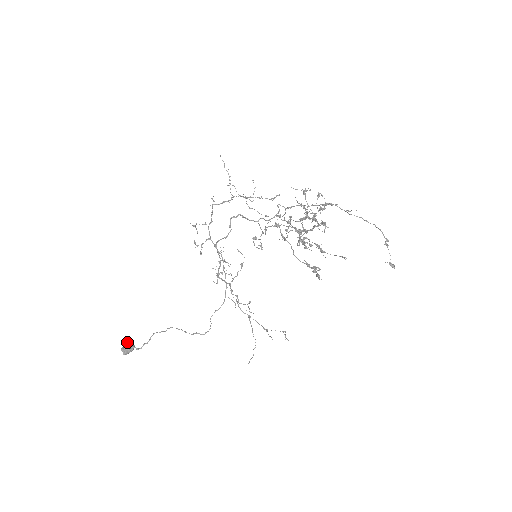
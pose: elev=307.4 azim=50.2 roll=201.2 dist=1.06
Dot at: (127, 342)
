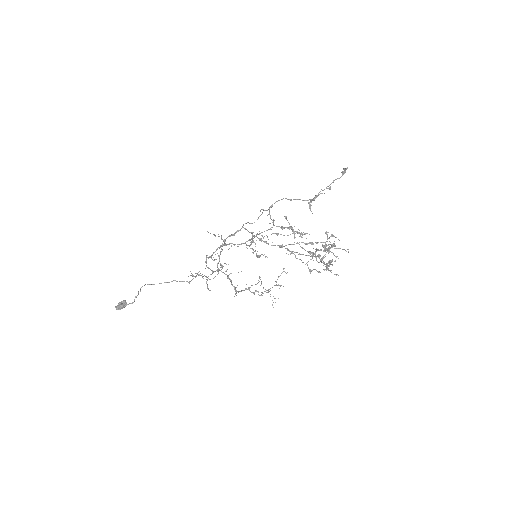
Dot at: (120, 306)
